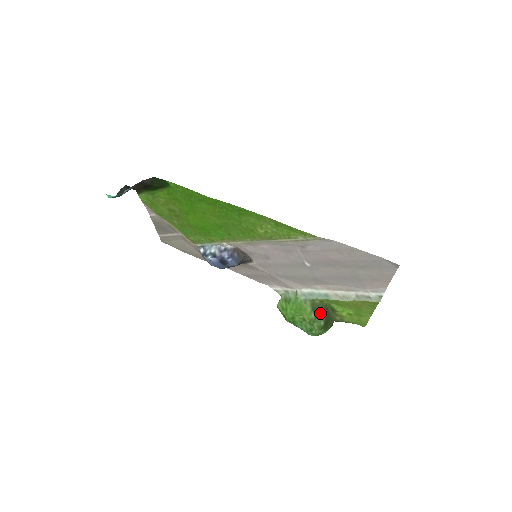
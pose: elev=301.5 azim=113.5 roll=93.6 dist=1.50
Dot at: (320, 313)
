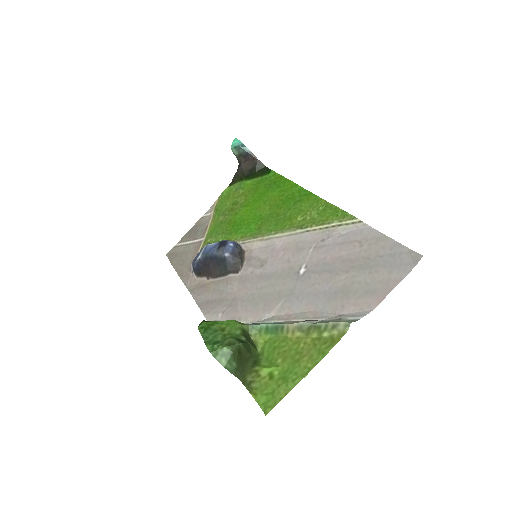
Dot at: (245, 341)
